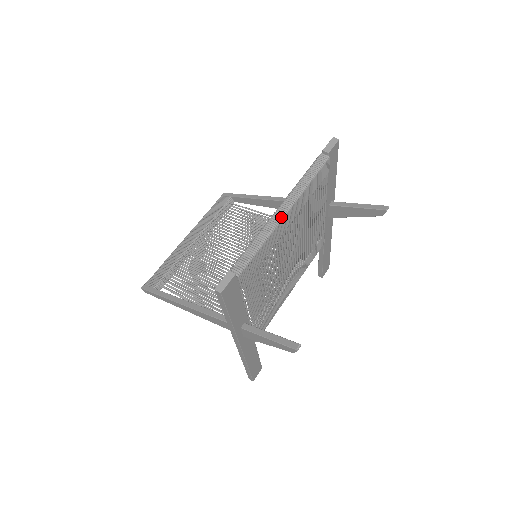
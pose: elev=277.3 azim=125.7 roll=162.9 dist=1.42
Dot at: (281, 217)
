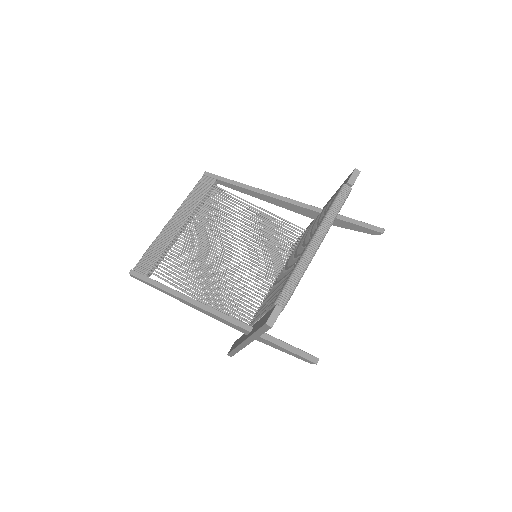
Dot at: (315, 250)
